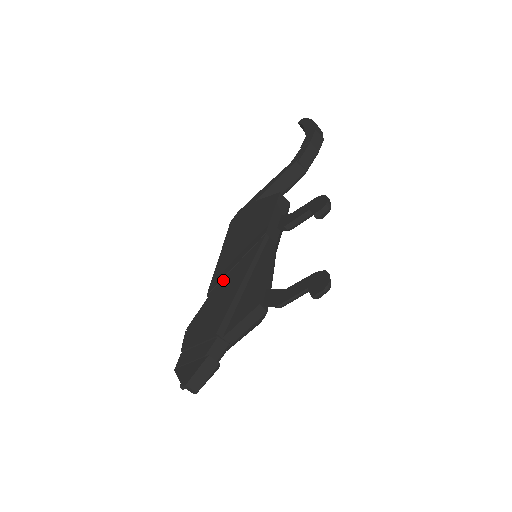
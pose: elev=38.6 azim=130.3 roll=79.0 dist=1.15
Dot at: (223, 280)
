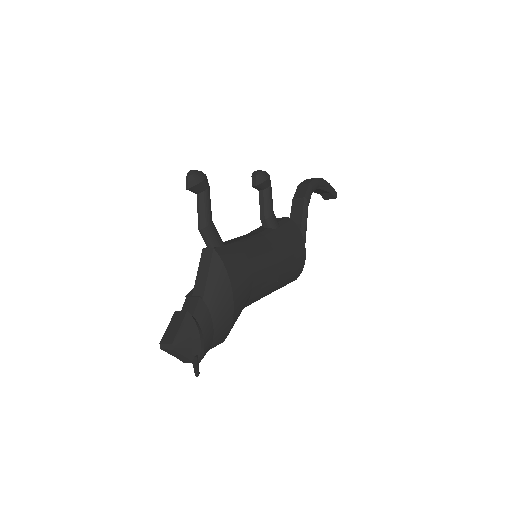
Dot at: occluded
